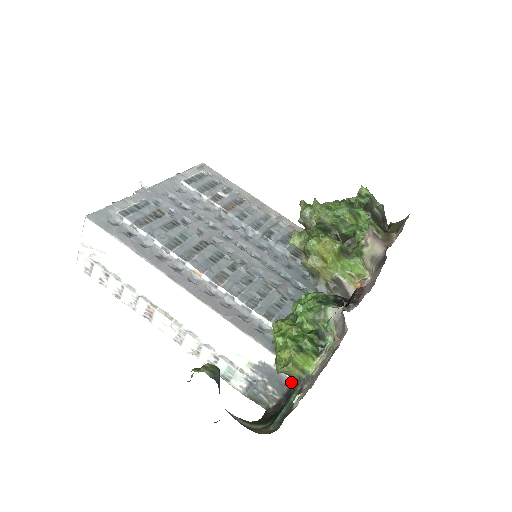
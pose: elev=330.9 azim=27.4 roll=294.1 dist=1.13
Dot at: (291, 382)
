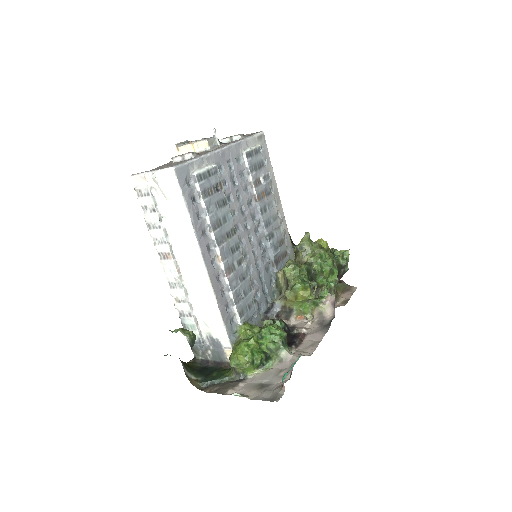
Dot at: (226, 361)
